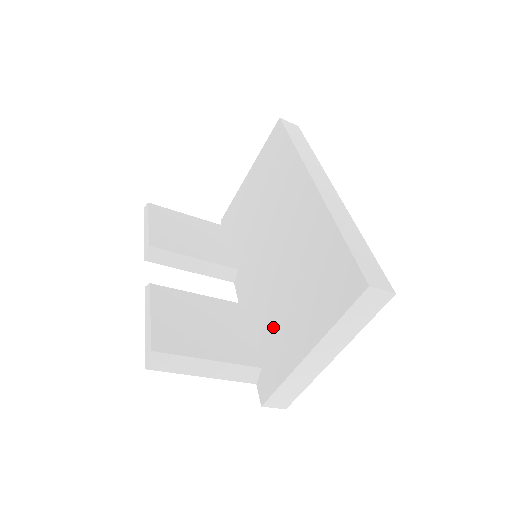
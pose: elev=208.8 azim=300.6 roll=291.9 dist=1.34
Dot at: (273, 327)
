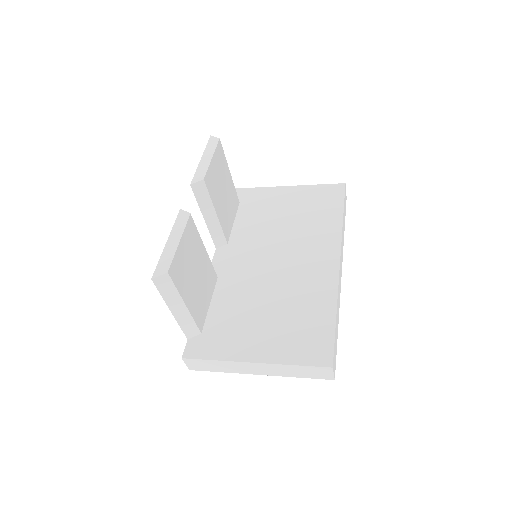
Dot at: (233, 317)
